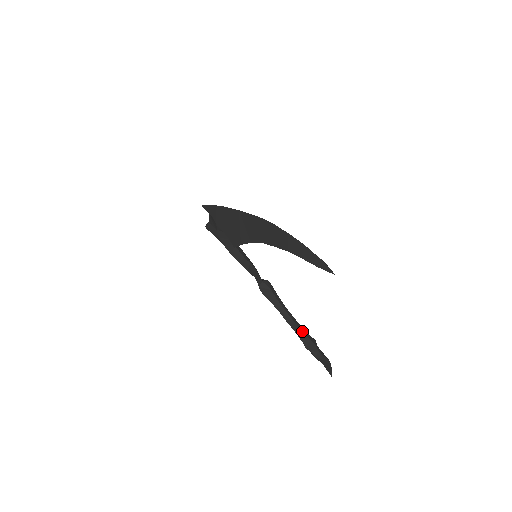
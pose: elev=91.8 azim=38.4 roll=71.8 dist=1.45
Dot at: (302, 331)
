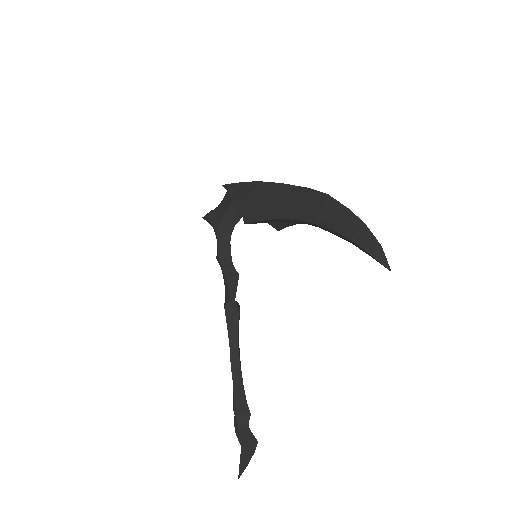
Dot at: occluded
